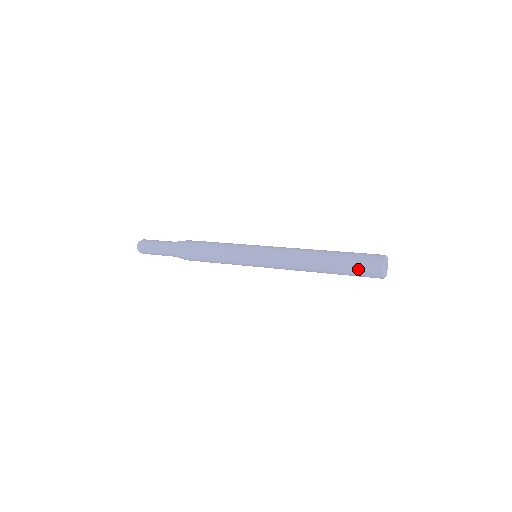
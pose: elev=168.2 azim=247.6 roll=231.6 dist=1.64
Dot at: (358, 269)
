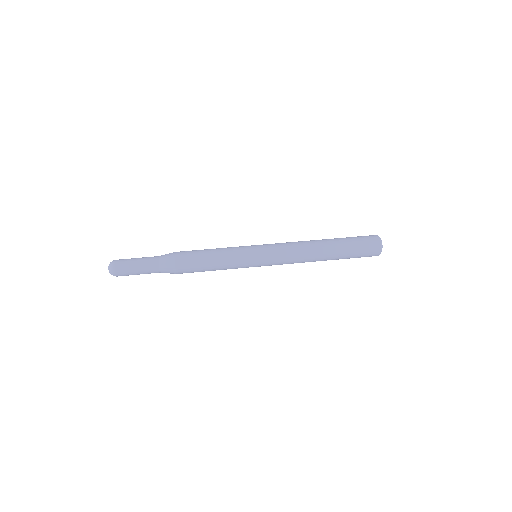
Dot at: occluded
